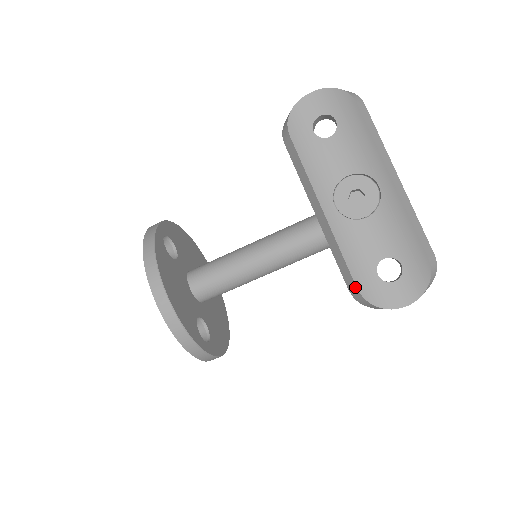
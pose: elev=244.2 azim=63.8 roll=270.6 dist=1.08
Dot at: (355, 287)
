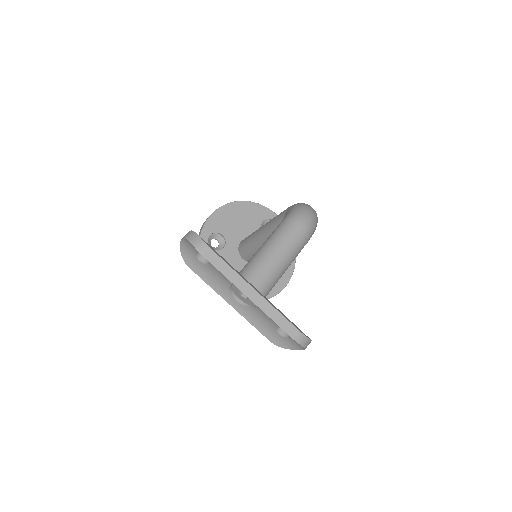
Dot at: (270, 341)
